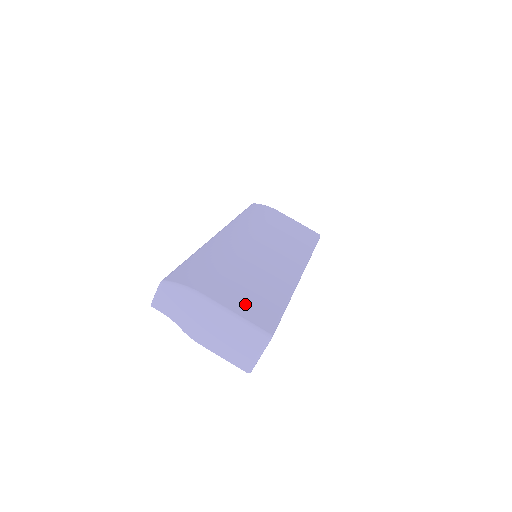
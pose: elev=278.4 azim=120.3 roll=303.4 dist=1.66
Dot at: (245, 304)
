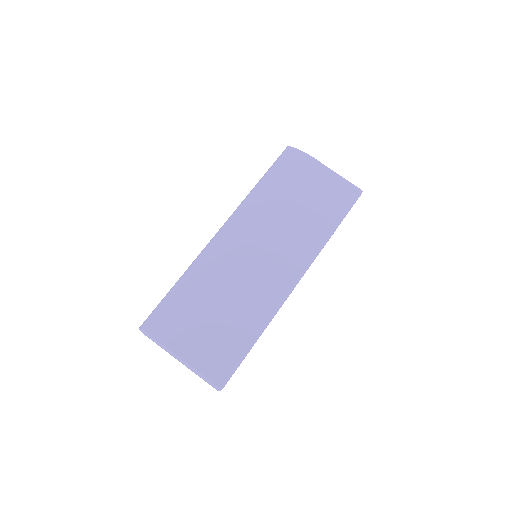
Dot at: (206, 352)
